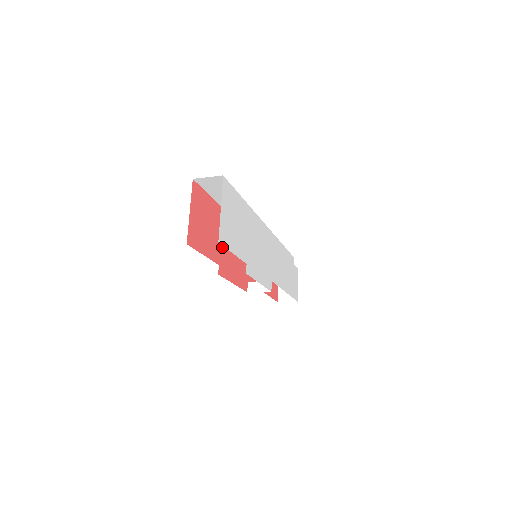
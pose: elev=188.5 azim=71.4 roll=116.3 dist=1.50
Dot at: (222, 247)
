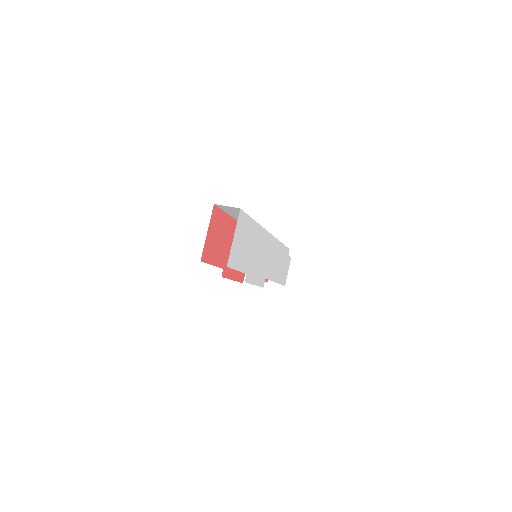
Dot at: (229, 253)
